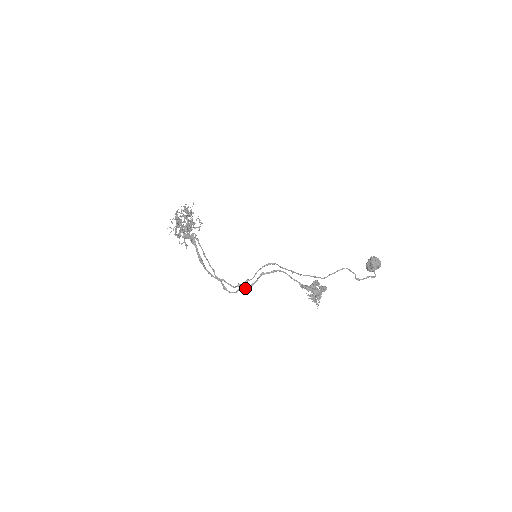
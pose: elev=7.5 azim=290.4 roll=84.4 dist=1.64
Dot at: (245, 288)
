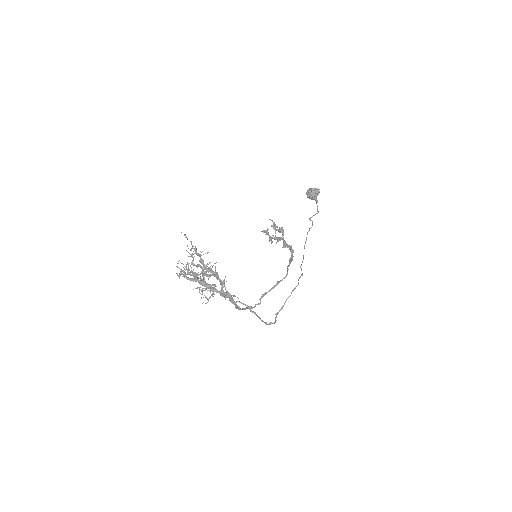
Dot at: occluded
